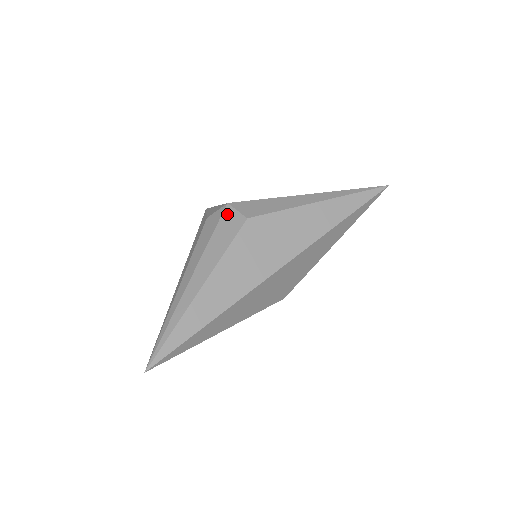
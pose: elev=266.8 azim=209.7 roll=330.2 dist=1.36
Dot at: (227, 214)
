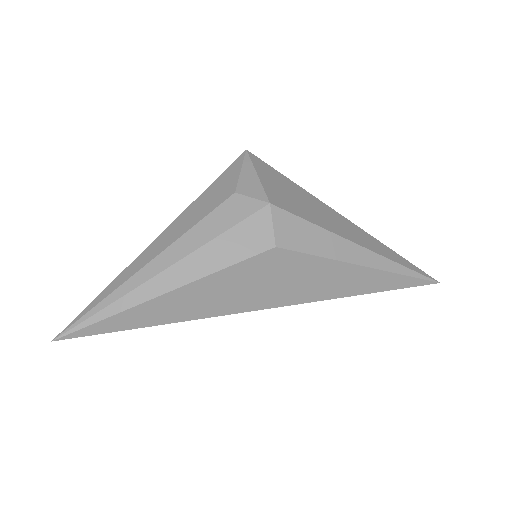
Dot at: (259, 219)
